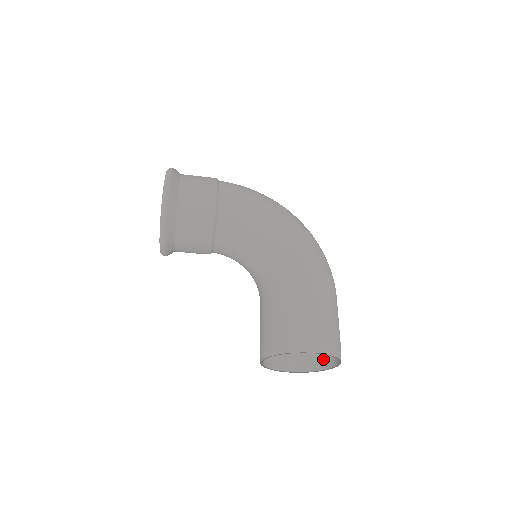
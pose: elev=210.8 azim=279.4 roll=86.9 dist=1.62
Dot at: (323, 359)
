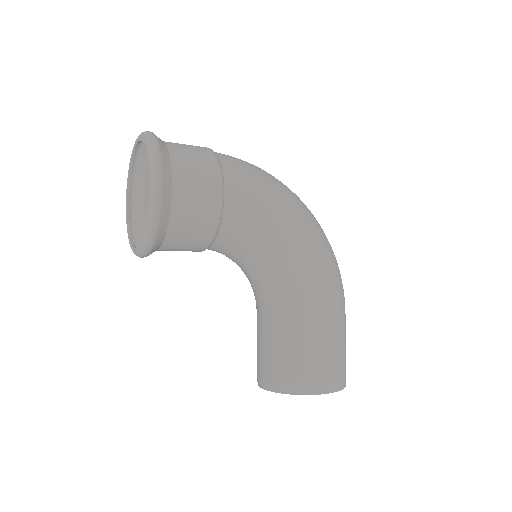
Dot at: occluded
